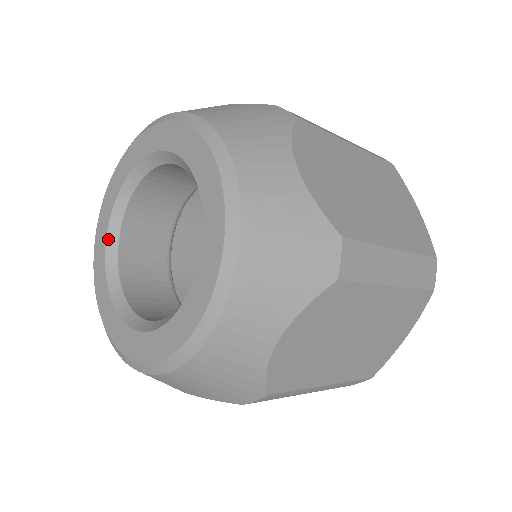
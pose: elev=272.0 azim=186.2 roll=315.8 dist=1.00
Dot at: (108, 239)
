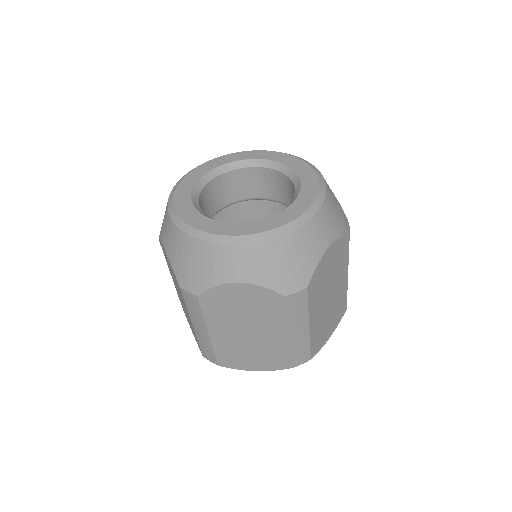
Dot at: (226, 165)
